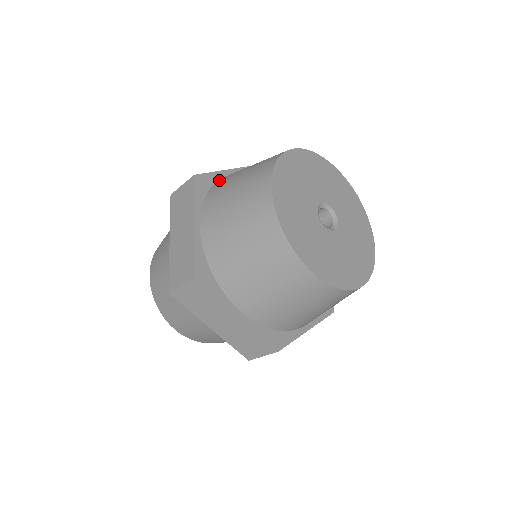
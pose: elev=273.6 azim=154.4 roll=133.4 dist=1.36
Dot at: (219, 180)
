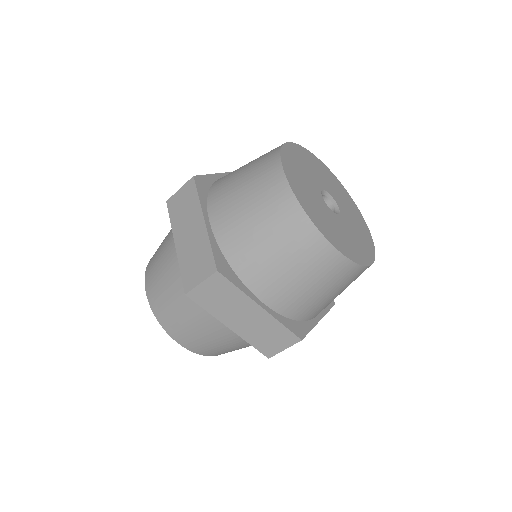
Dot at: (216, 181)
